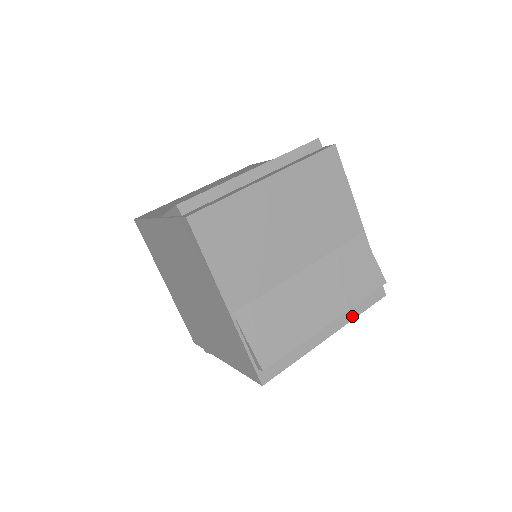
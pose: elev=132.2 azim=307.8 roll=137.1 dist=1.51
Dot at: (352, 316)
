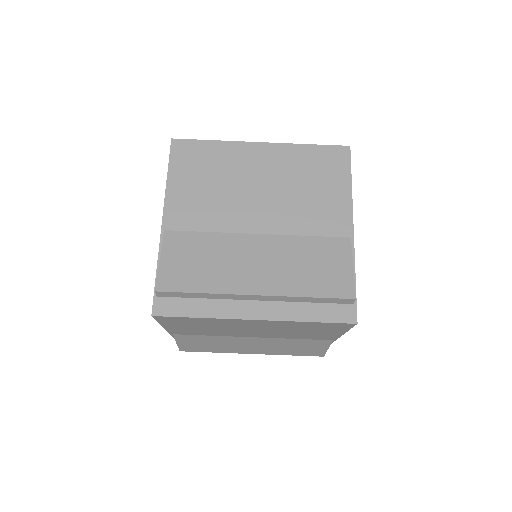
Dot at: occluded
